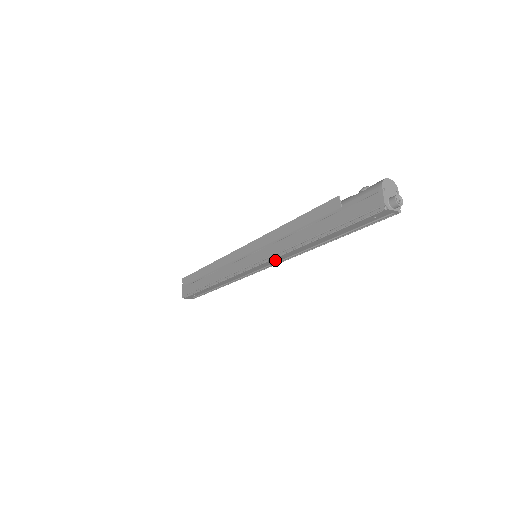
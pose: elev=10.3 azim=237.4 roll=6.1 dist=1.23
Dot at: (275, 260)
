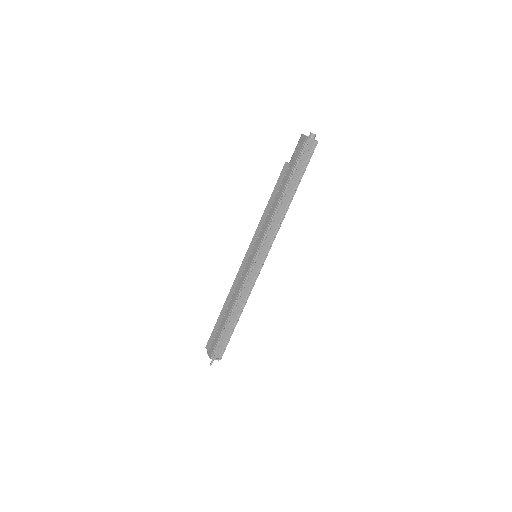
Dot at: (269, 238)
